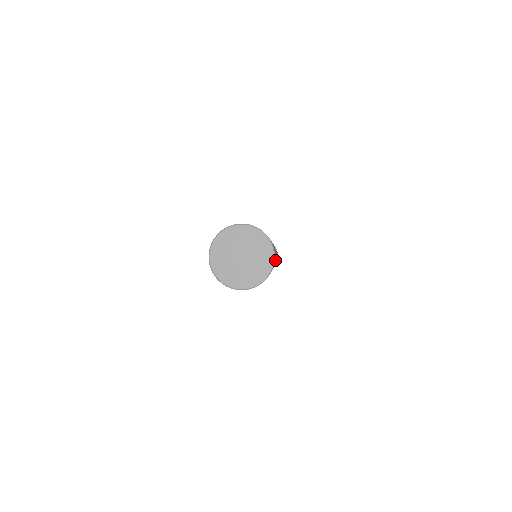
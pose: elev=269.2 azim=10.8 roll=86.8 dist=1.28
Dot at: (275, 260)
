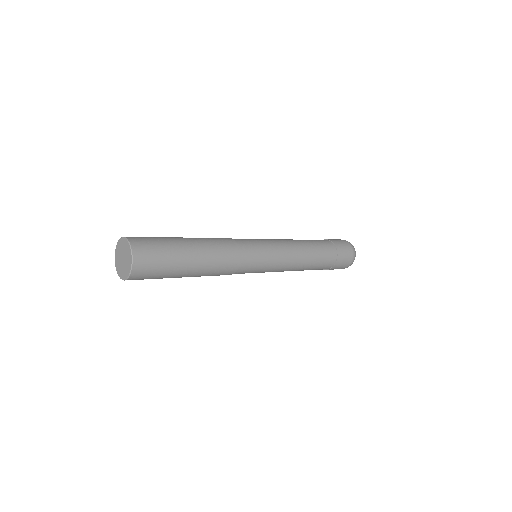
Dot at: (174, 262)
